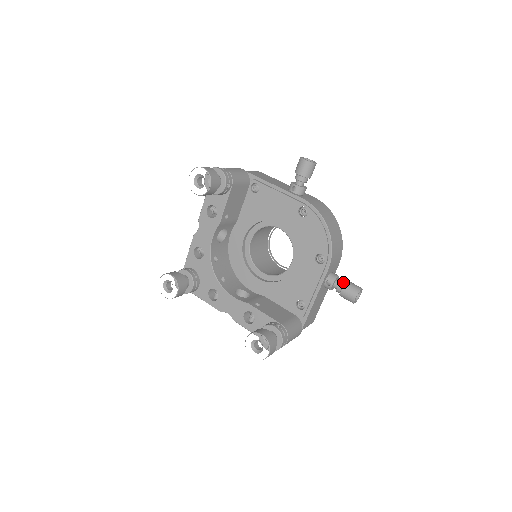
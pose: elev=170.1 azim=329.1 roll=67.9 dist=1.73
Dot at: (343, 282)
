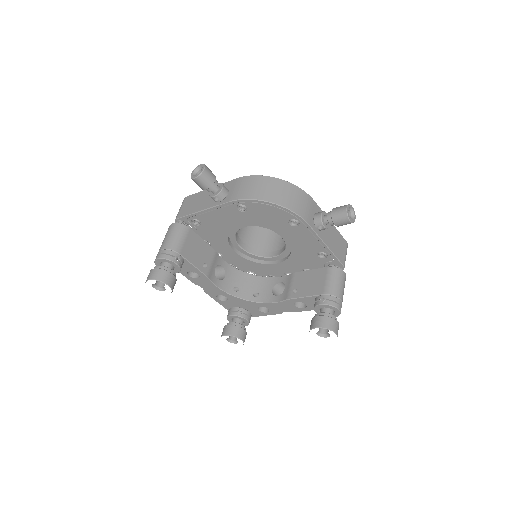
Dot at: (329, 216)
